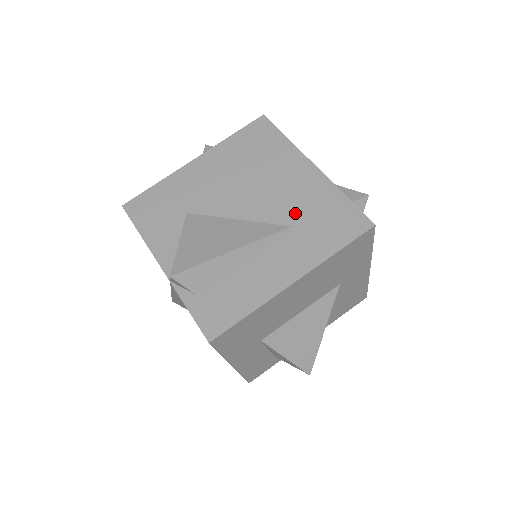
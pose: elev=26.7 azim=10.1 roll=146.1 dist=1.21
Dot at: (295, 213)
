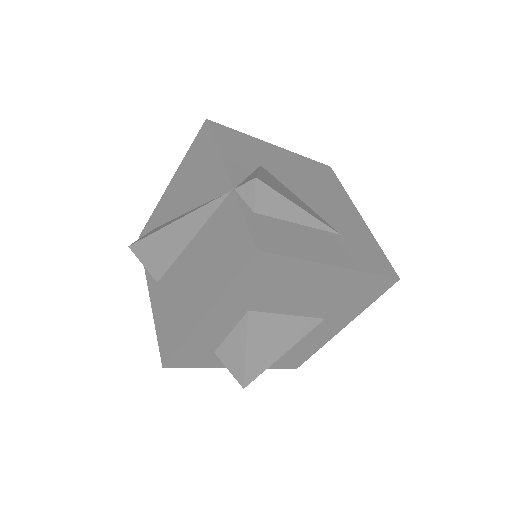
Dot at: (345, 230)
